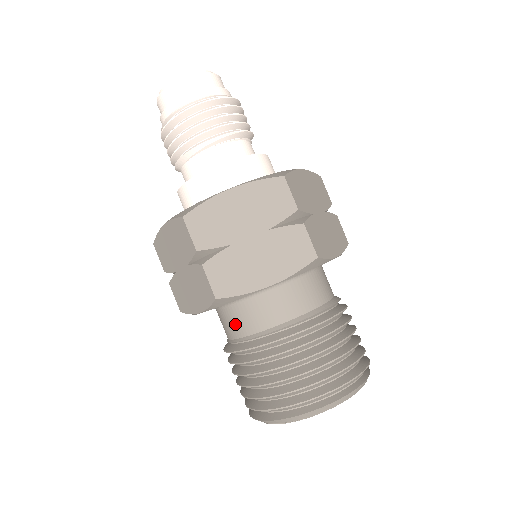
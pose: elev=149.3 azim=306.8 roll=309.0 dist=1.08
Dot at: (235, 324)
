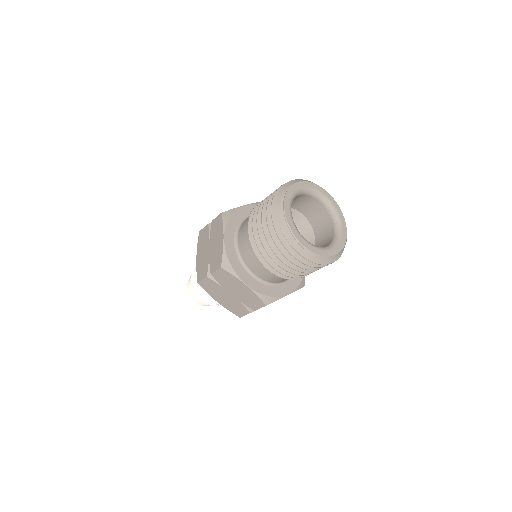
Dot at: (244, 228)
